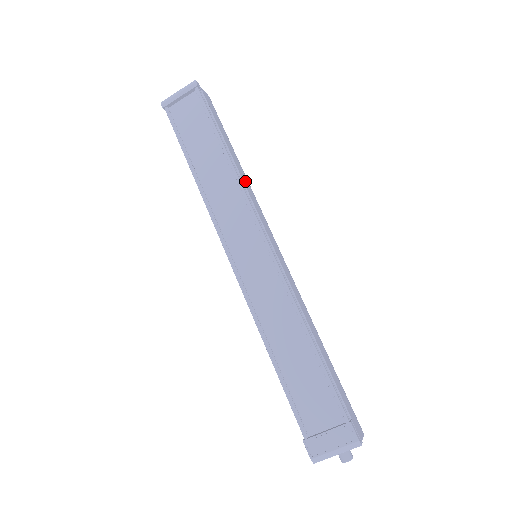
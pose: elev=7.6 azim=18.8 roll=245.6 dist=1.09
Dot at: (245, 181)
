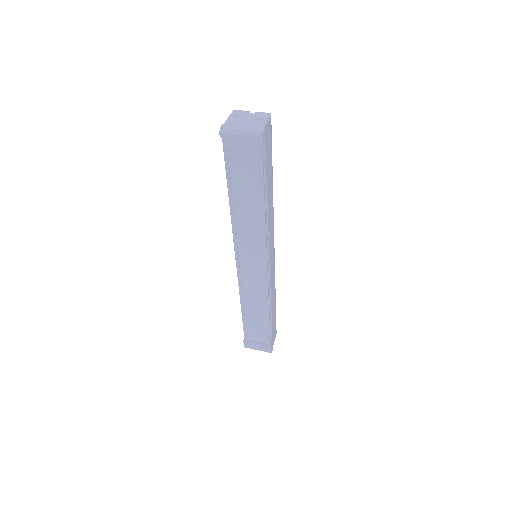
Dot at: (270, 213)
